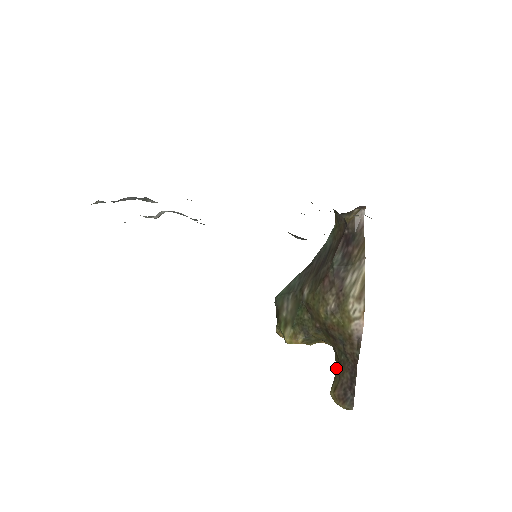
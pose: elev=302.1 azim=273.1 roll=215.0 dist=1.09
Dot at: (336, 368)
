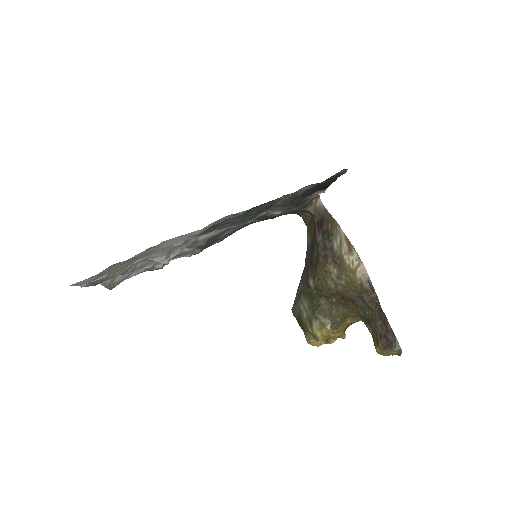
Dot at: (369, 329)
